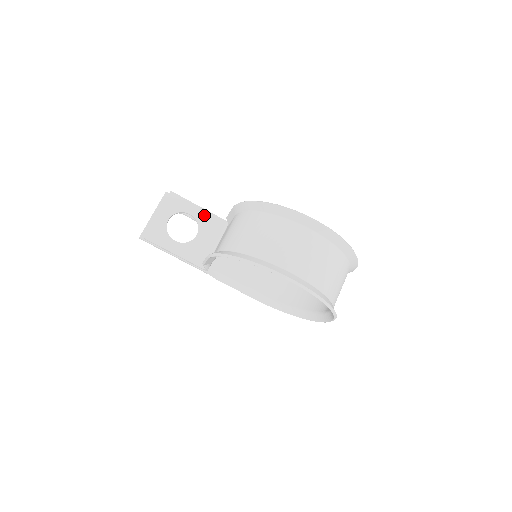
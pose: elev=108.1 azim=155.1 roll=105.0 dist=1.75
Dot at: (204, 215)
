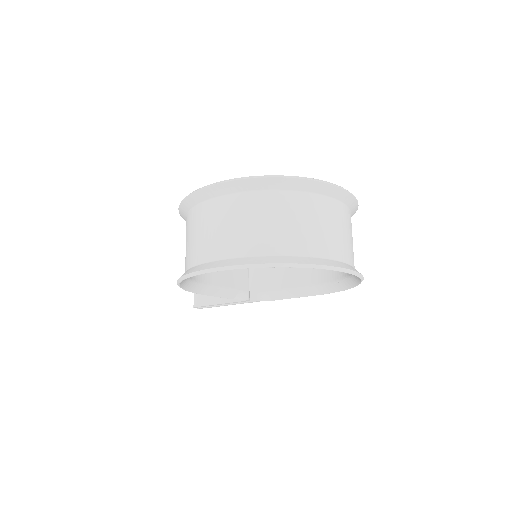
Dot at: occluded
